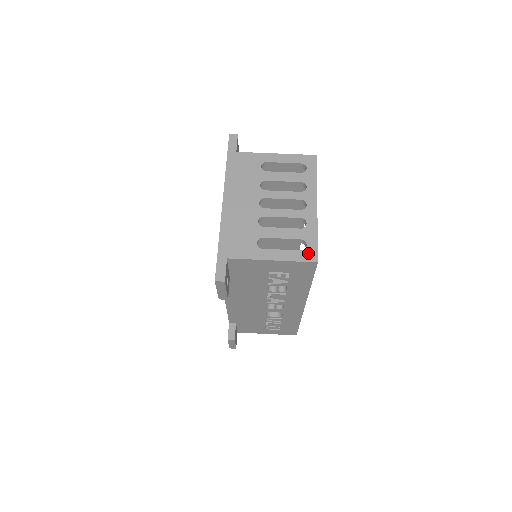
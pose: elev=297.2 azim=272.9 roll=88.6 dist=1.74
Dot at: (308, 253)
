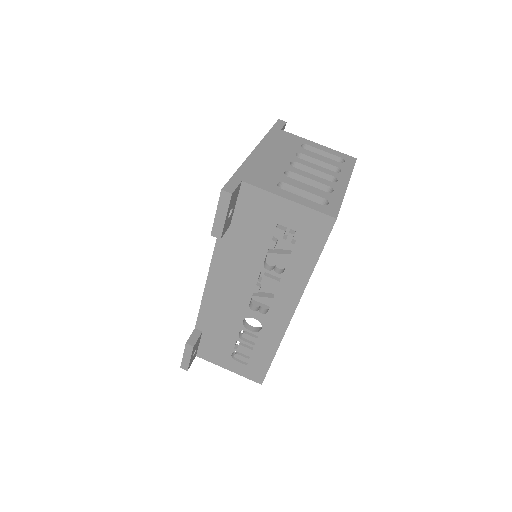
Dot at: (328, 209)
